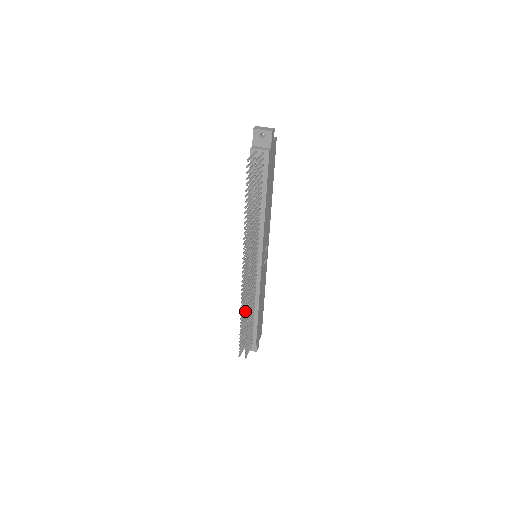
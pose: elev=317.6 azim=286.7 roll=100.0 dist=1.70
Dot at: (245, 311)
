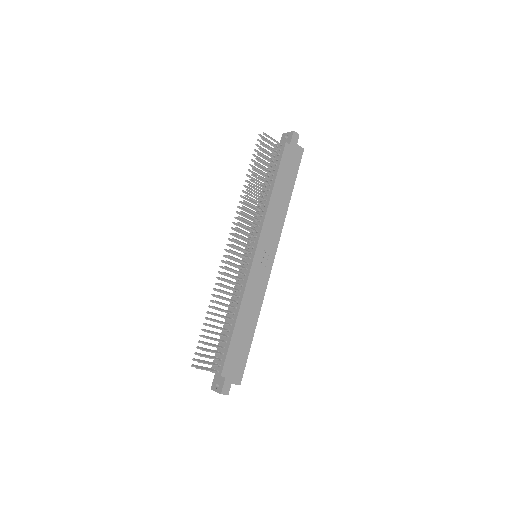
Dot at: occluded
